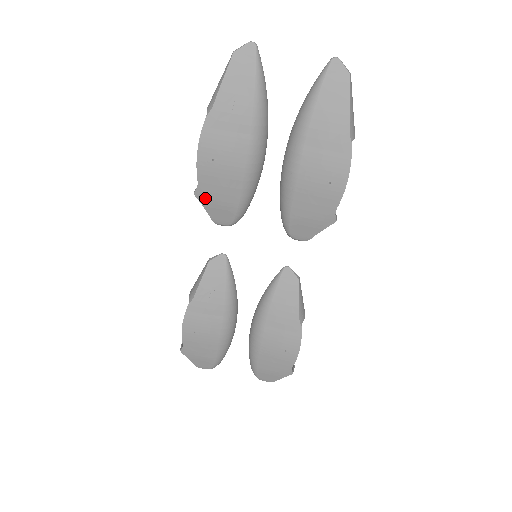
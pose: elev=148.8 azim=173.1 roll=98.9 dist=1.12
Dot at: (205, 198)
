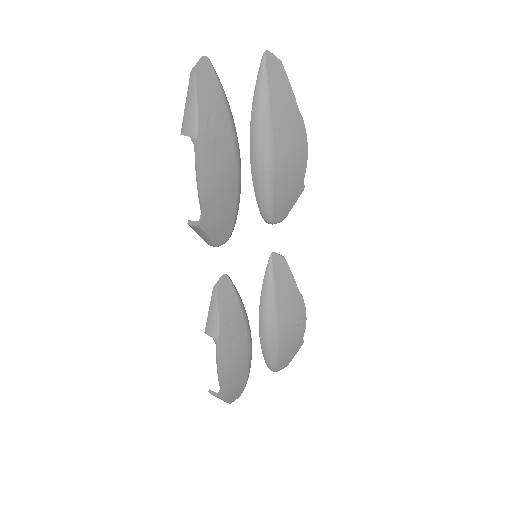
Dot at: (209, 224)
